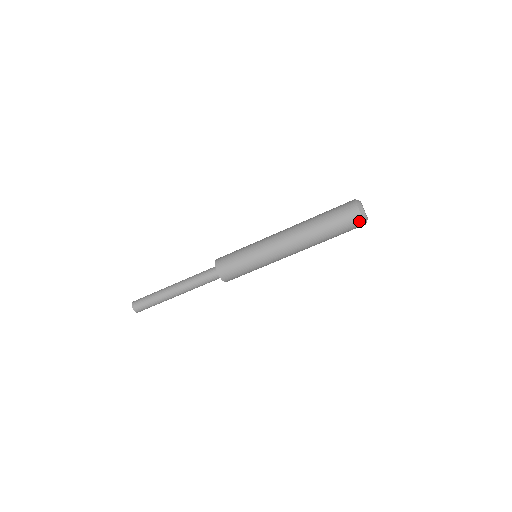
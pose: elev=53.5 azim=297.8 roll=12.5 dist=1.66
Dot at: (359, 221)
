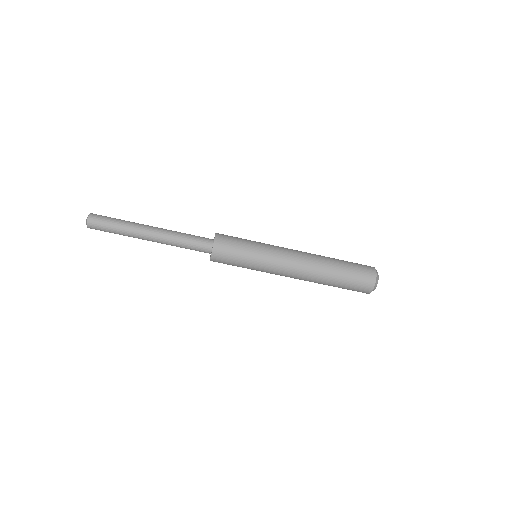
Dot at: (372, 279)
